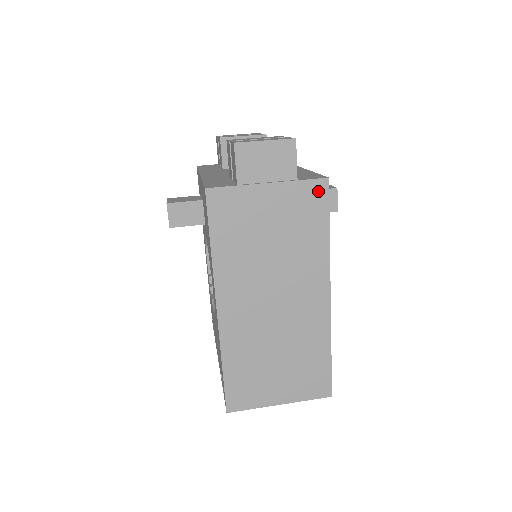
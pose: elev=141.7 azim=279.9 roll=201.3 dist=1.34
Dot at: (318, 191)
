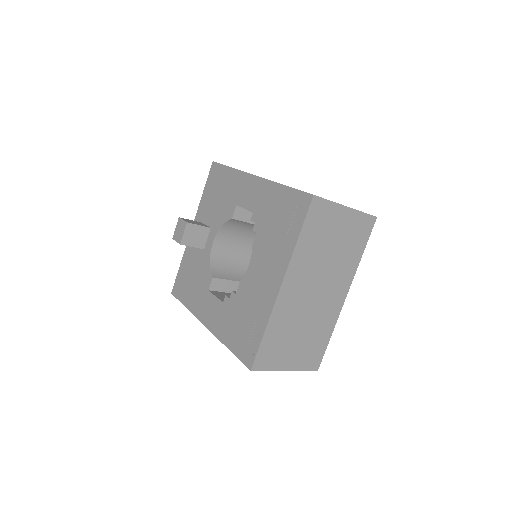
Dot at: occluded
